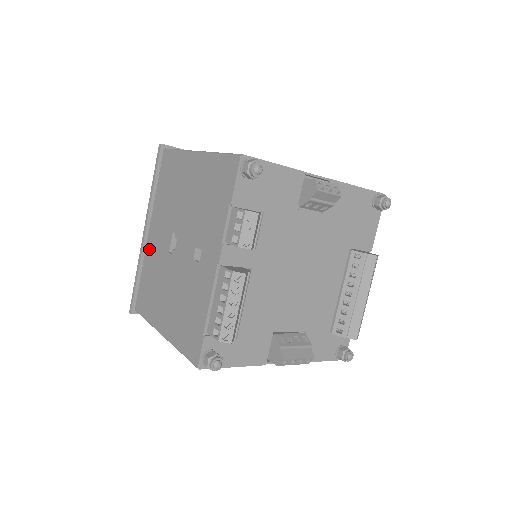
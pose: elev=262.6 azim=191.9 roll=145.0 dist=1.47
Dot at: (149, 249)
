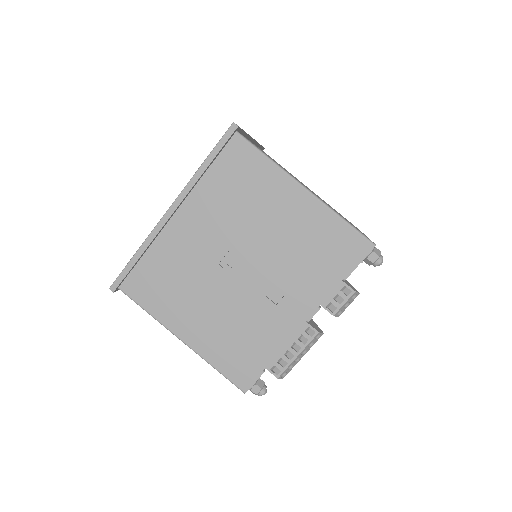
Dot at: (171, 236)
